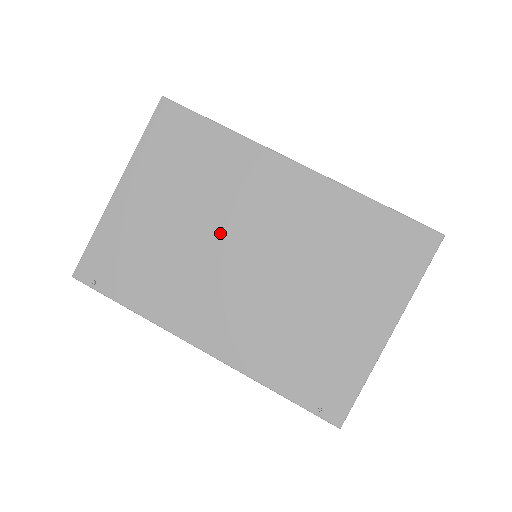
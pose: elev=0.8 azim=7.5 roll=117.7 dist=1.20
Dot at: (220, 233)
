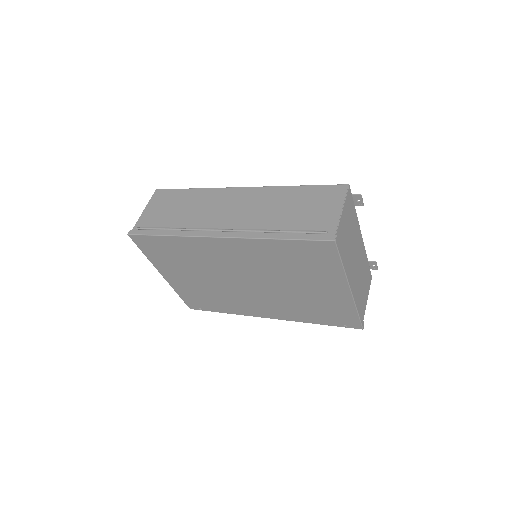
Dot at: (223, 278)
